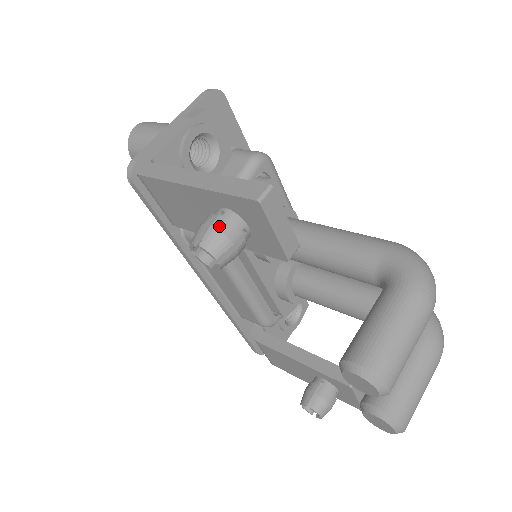
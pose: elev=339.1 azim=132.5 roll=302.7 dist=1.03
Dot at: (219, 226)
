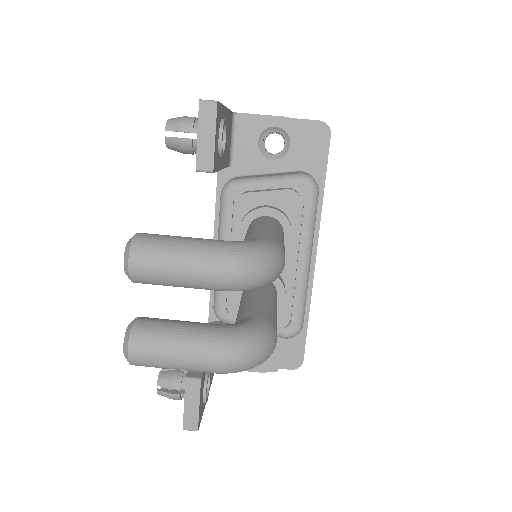
Dot at: (187, 118)
